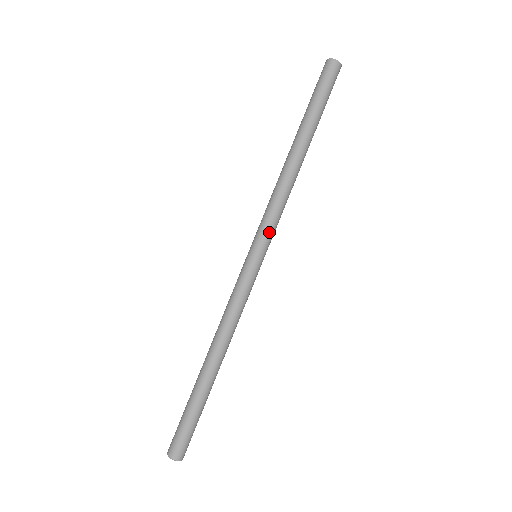
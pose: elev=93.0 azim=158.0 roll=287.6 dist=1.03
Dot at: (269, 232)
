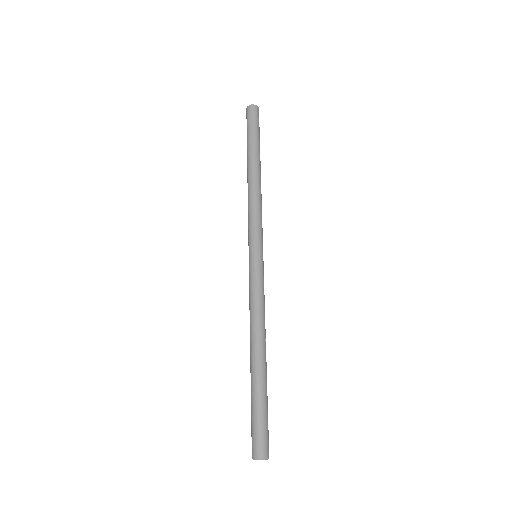
Dot at: (253, 232)
